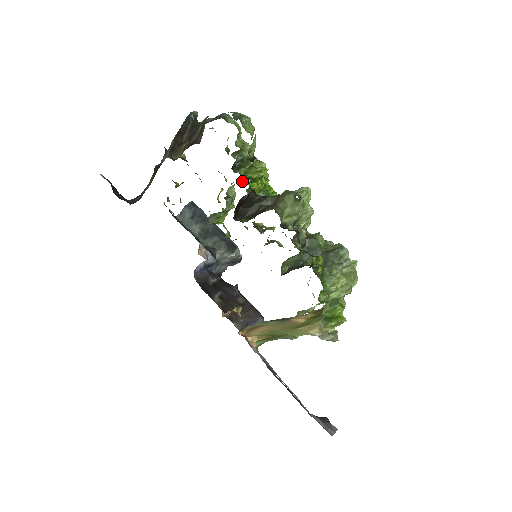
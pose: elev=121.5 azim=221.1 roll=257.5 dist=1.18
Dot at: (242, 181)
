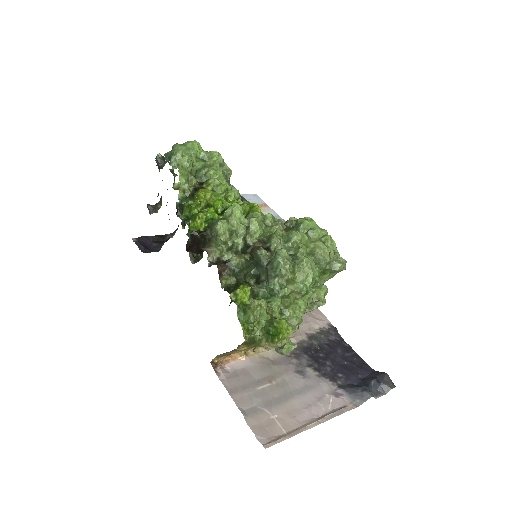
Dot at: (185, 225)
